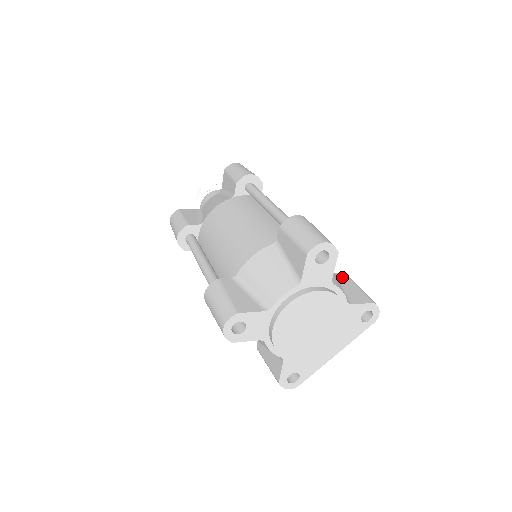
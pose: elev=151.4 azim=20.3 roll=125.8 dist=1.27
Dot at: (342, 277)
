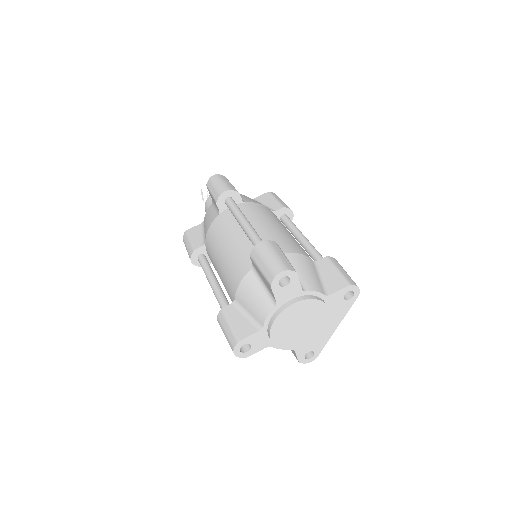
Dot at: (323, 263)
